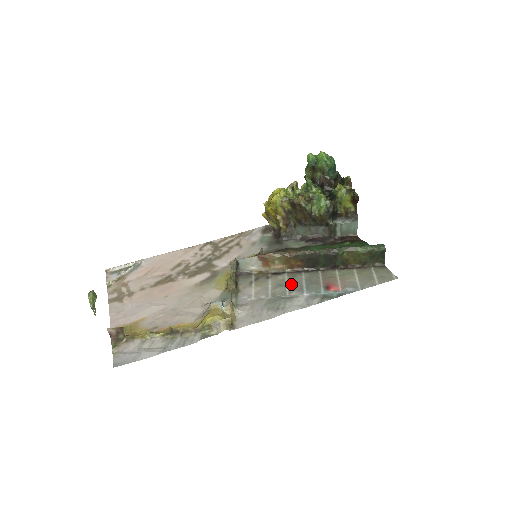
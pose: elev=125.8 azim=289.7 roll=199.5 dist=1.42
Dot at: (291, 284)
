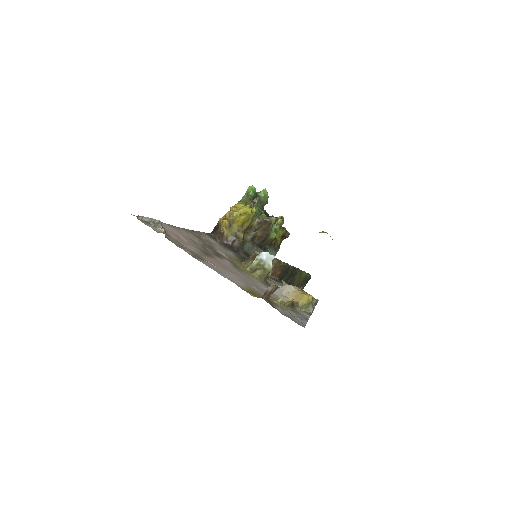
Dot at: occluded
